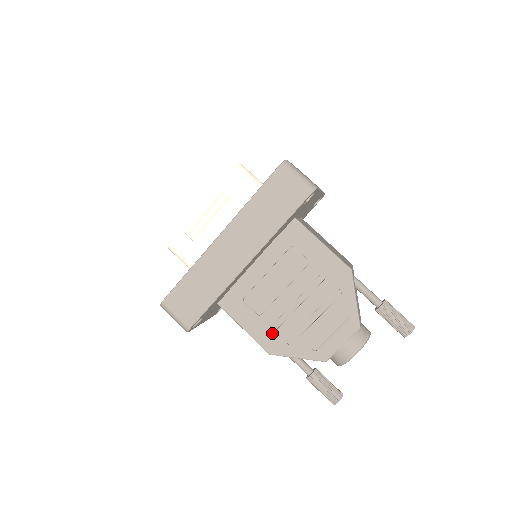
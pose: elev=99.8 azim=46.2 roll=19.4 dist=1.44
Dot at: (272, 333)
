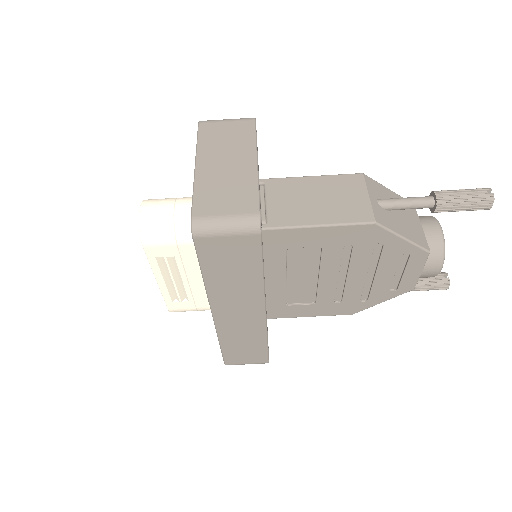
Dot at: (340, 305)
